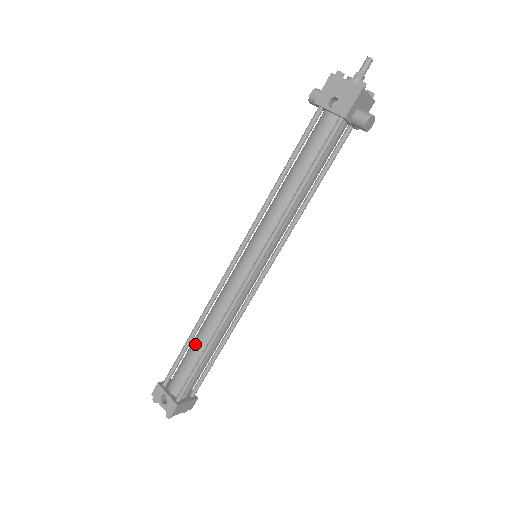
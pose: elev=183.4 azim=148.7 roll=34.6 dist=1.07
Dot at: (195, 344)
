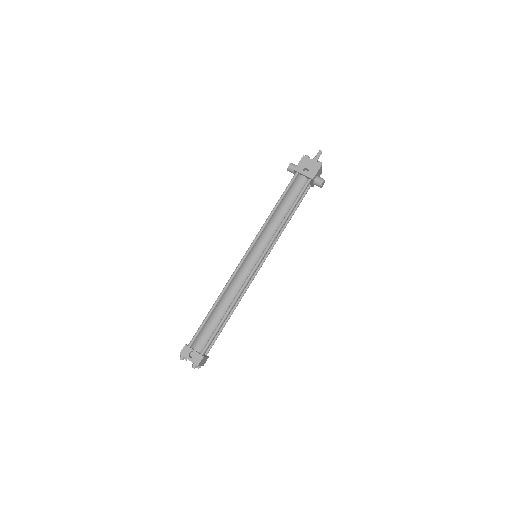
Dot at: (215, 314)
